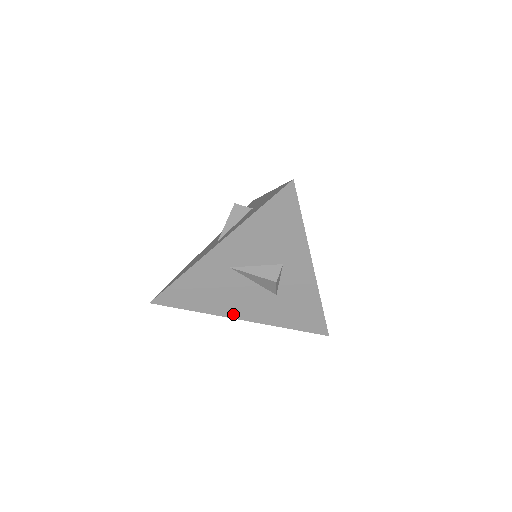
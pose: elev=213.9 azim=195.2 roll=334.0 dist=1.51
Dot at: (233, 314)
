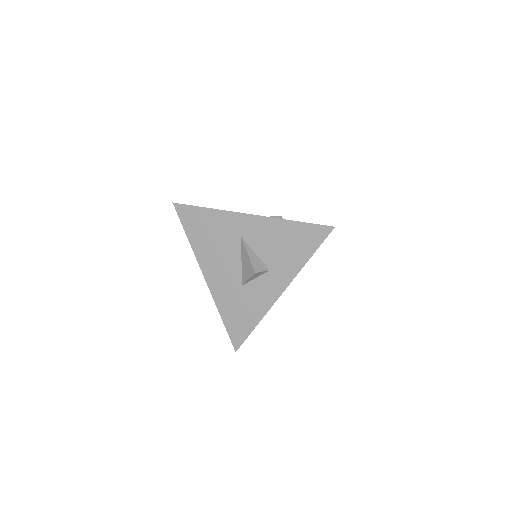
Dot at: (205, 267)
